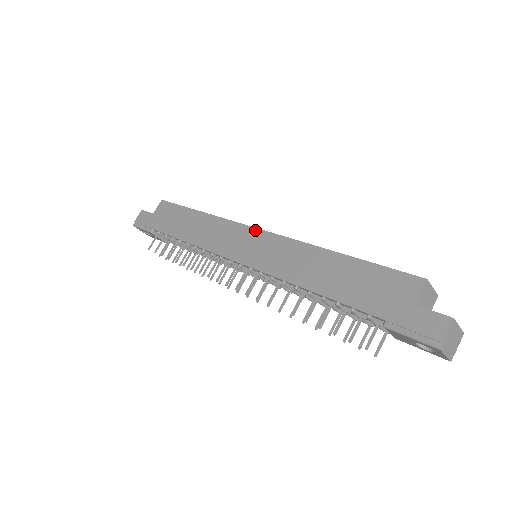
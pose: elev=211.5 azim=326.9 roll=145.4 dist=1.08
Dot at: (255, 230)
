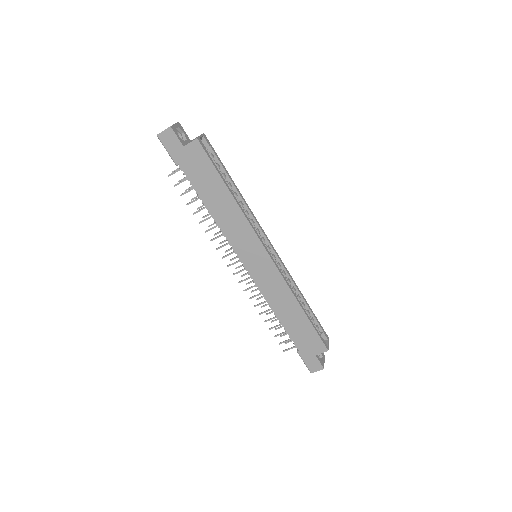
Dot at: (266, 254)
